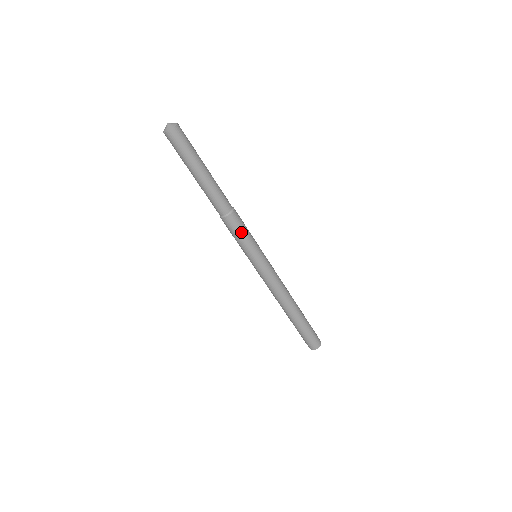
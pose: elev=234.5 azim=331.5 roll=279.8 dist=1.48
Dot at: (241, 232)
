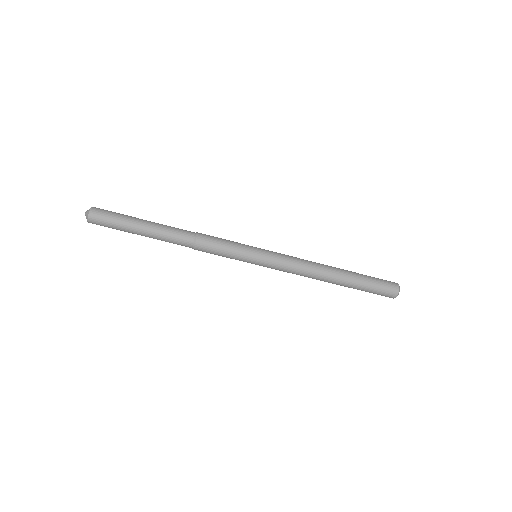
Dot at: (220, 244)
